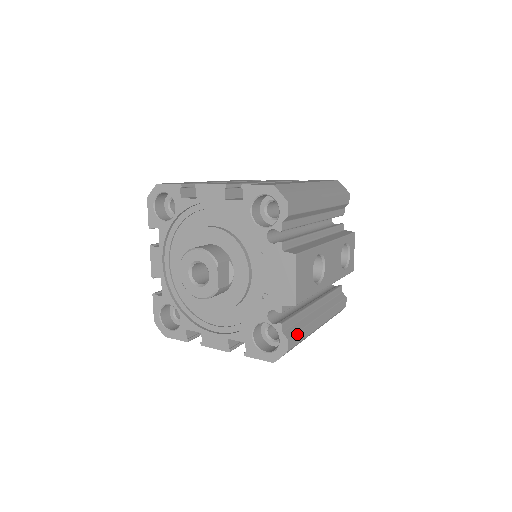
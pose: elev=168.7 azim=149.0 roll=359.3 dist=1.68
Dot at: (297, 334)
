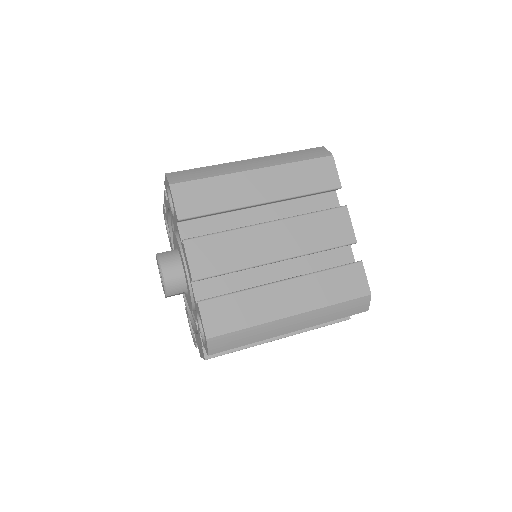
Dot at: occluded
